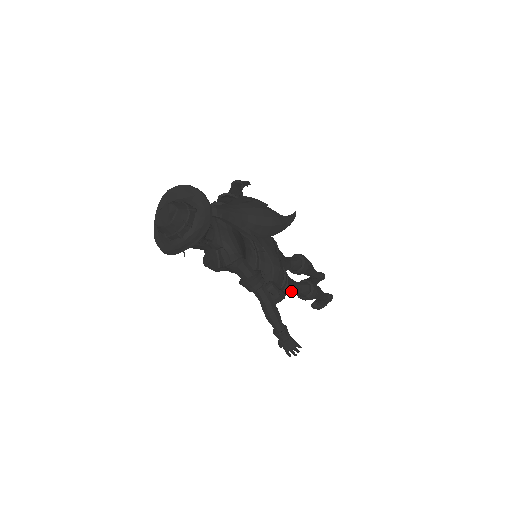
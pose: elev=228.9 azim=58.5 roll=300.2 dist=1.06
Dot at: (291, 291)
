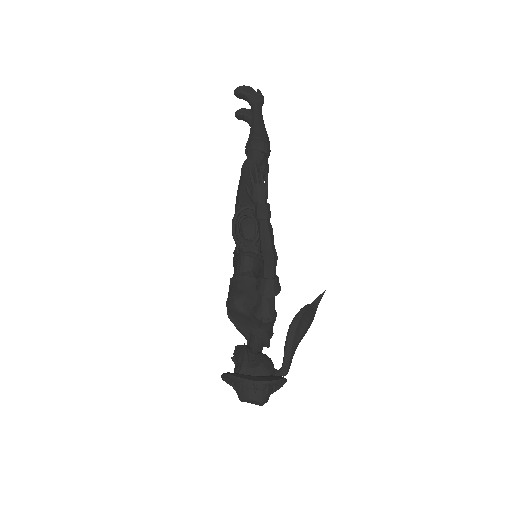
Dot at: occluded
